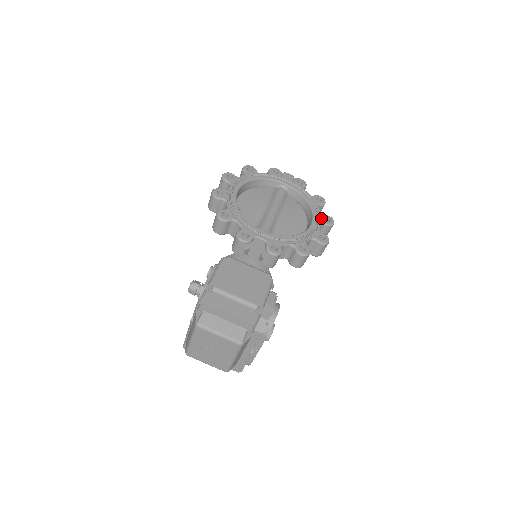
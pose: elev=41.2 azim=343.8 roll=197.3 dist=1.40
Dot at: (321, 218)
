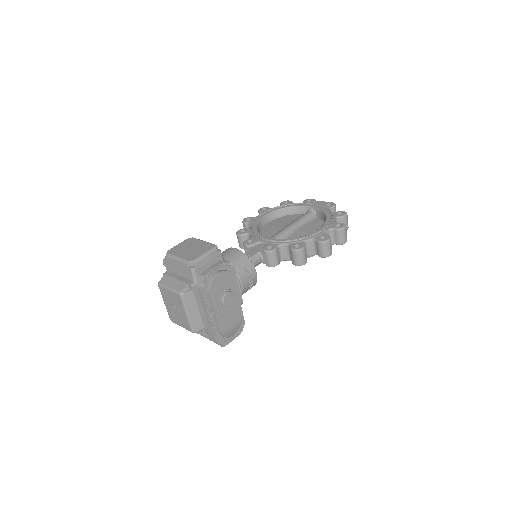
Dot at: (332, 225)
